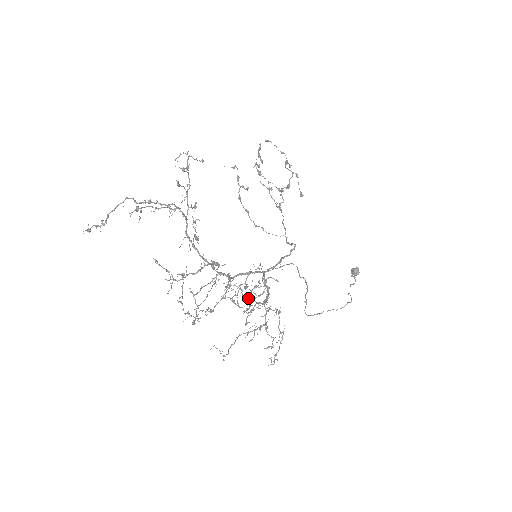
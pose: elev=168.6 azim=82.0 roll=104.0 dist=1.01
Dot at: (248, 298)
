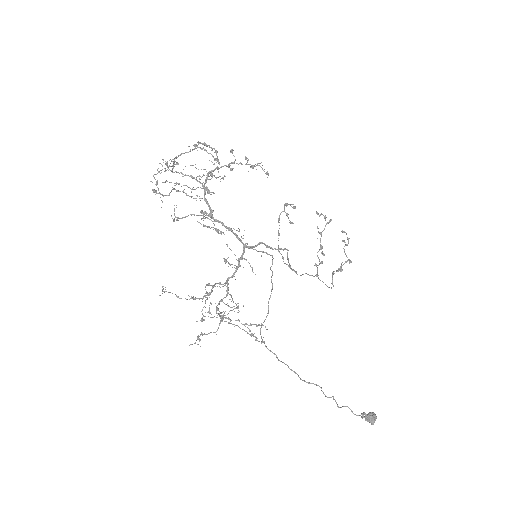
Dot at: occluded
